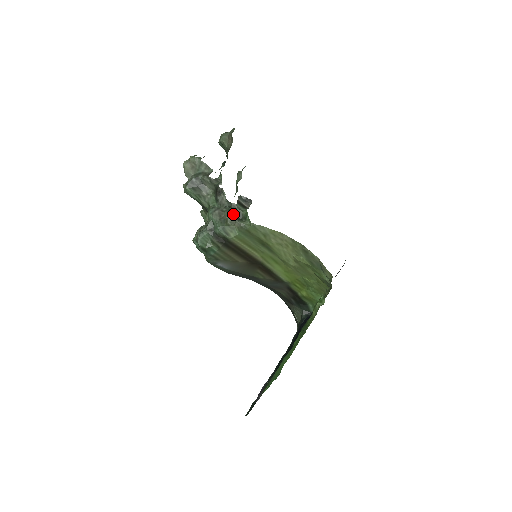
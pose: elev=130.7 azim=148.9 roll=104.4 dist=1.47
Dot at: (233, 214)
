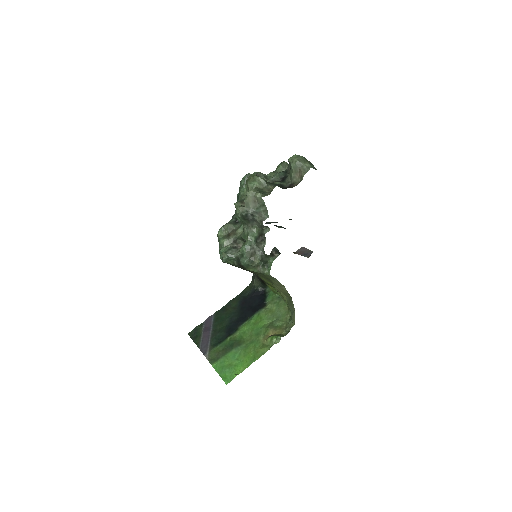
Dot at: (261, 261)
